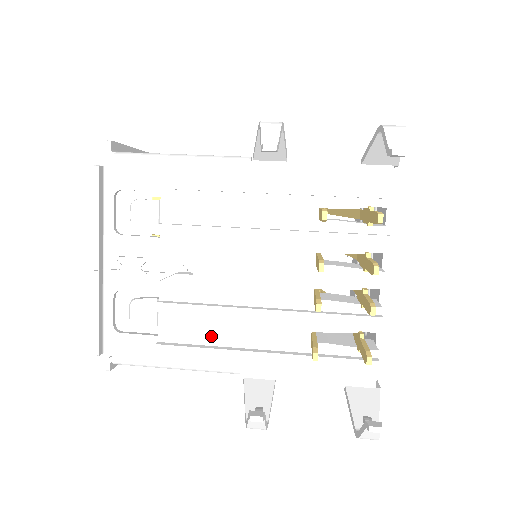
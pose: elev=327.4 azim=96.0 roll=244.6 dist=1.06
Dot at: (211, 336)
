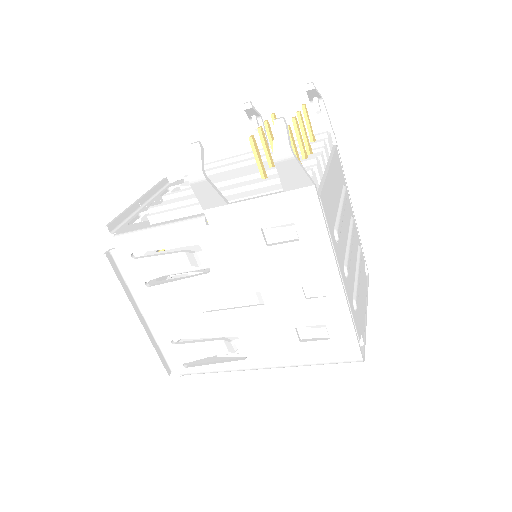
Dot at: occluded
